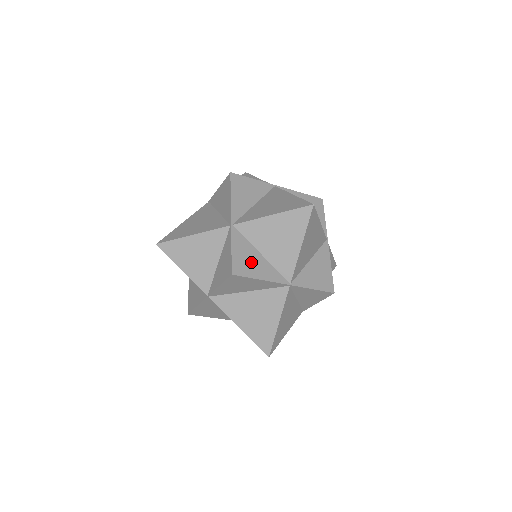
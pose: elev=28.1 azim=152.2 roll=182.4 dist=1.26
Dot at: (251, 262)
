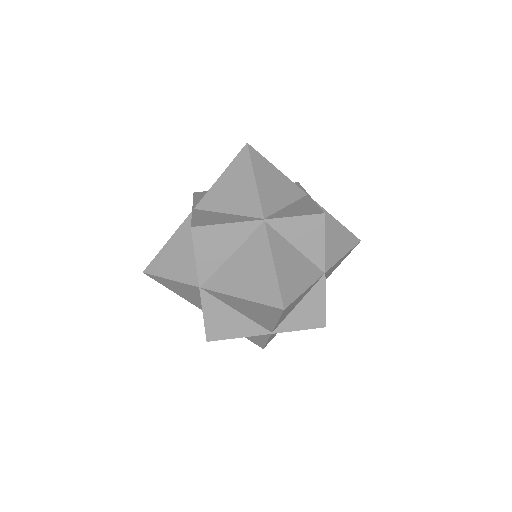
Dot at: (214, 219)
